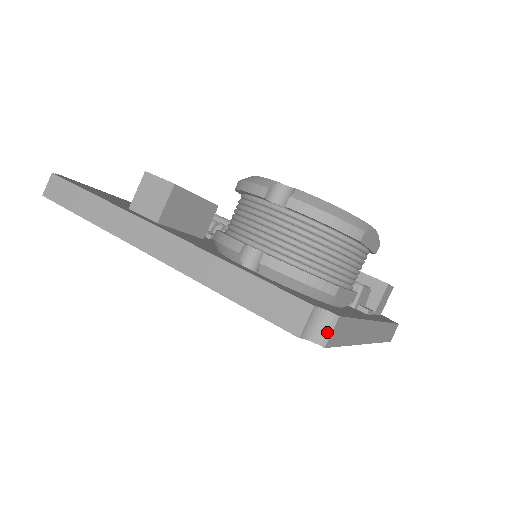
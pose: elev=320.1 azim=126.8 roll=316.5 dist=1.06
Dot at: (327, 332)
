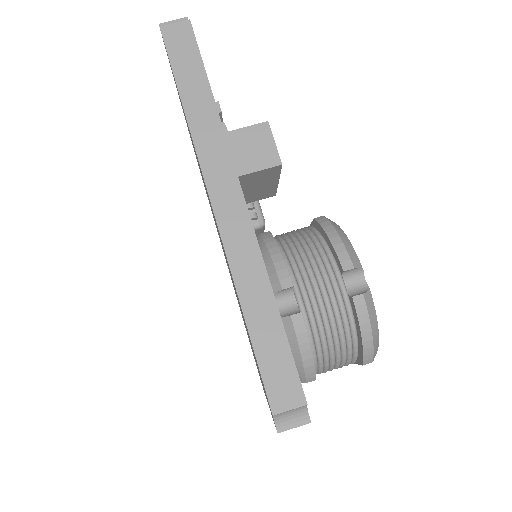
Dot at: (291, 424)
